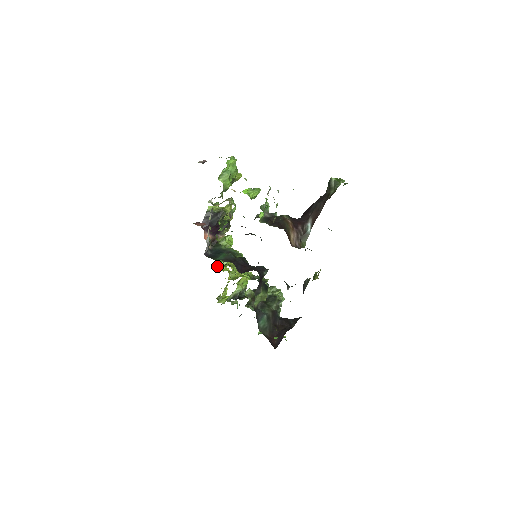
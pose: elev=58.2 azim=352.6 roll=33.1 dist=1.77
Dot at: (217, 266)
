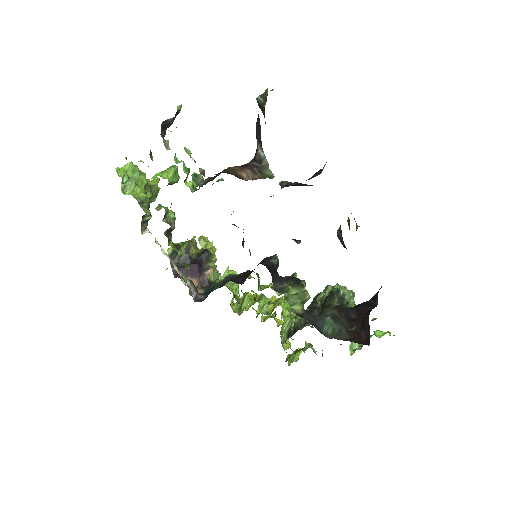
Dot at: (239, 314)
